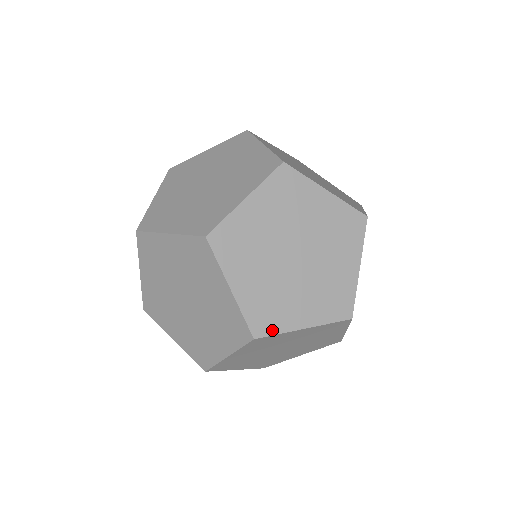
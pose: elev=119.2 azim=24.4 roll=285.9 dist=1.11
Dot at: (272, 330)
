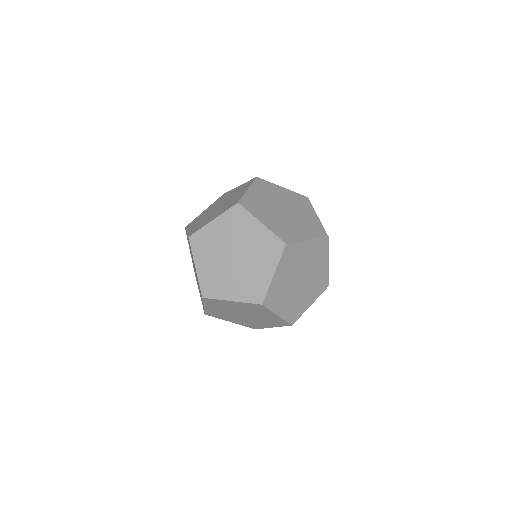
Dot at: (298, 316)
